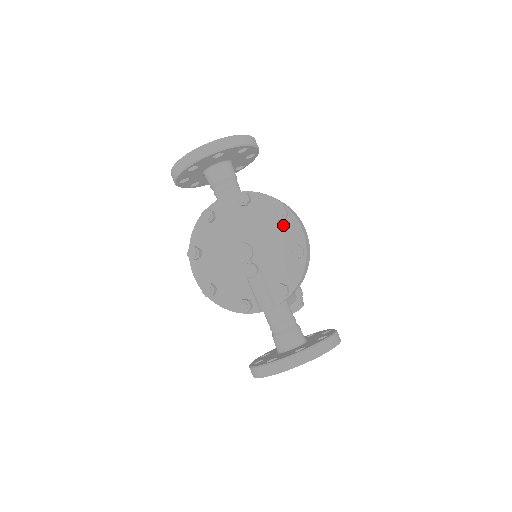
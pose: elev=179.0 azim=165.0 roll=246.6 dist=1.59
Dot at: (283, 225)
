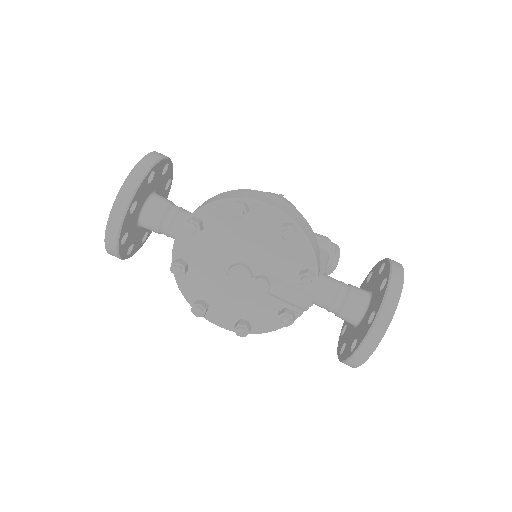
Dot at: (252, 218)
